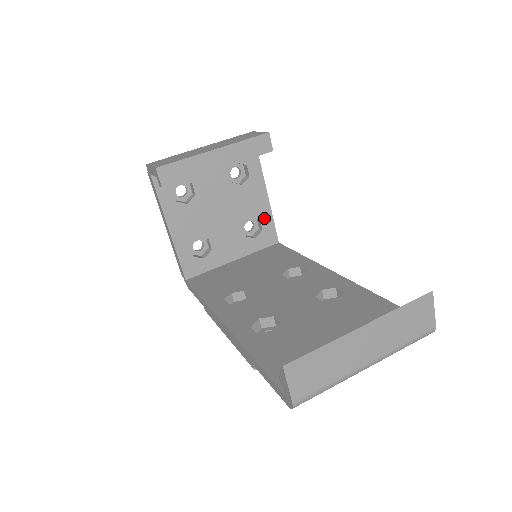
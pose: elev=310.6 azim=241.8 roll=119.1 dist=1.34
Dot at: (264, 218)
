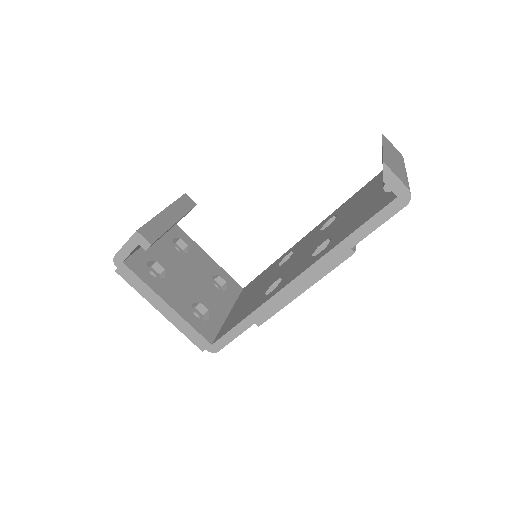
Dot at: (220, 273)
